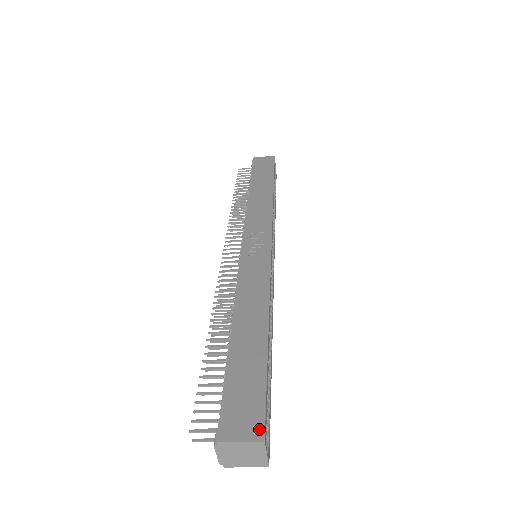
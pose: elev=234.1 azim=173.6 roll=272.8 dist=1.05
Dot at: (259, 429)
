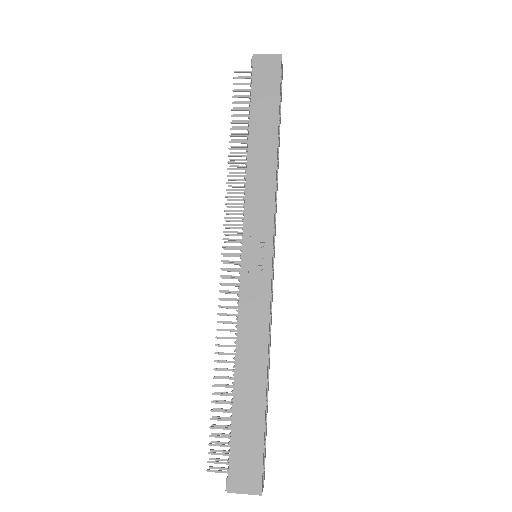
Dot at: (258, 485)
